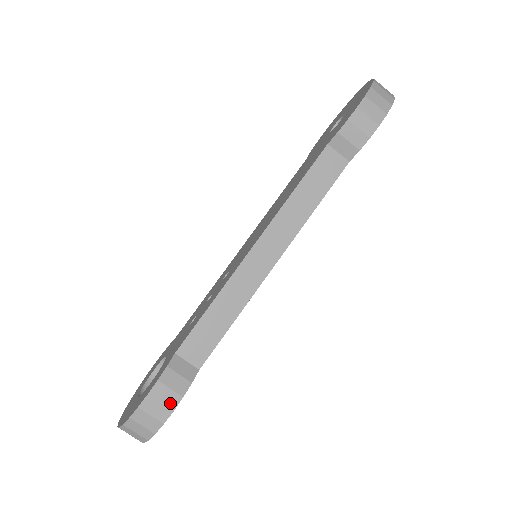
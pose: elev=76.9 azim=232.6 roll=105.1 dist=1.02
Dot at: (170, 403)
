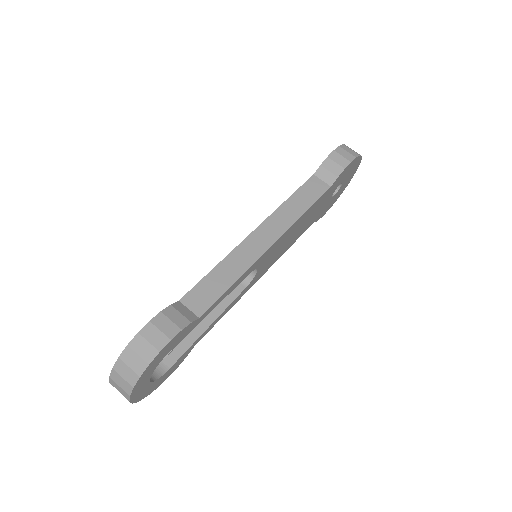
Dot at: (169, 332)
